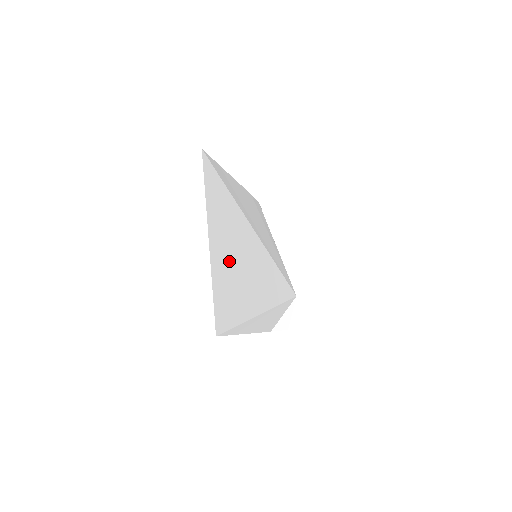
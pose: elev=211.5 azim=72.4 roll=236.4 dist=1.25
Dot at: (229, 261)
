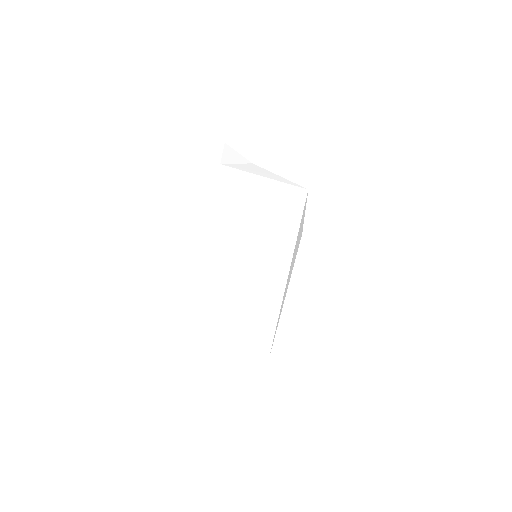
Dot at: (244, 320)
